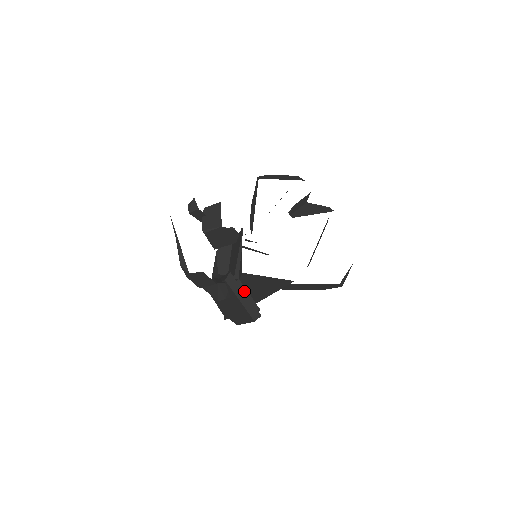
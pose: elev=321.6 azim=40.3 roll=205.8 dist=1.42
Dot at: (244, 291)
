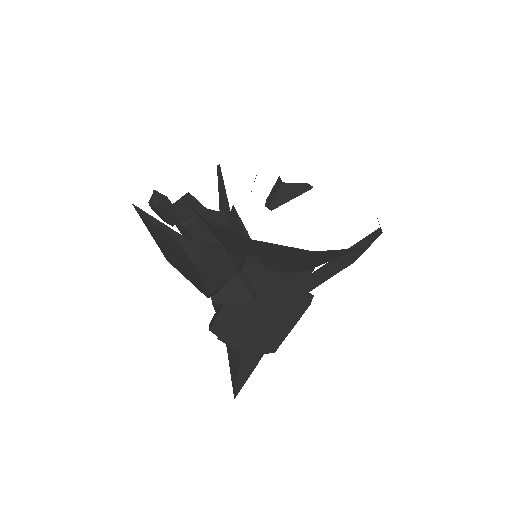
Dot at: occluded
